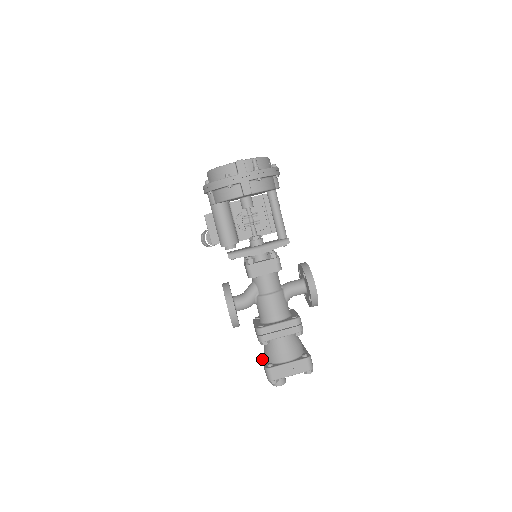
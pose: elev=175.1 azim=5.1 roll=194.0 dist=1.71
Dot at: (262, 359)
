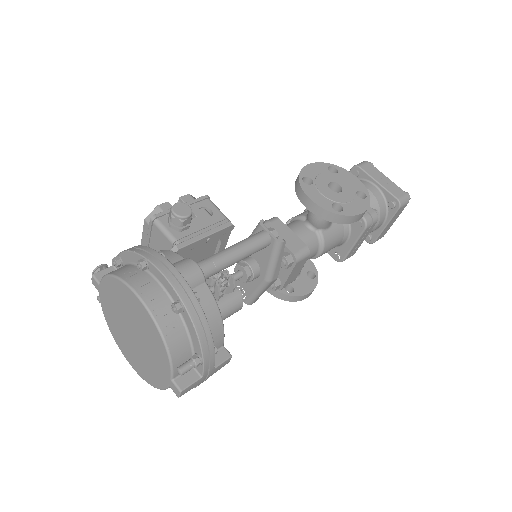
Dot at: occluded
